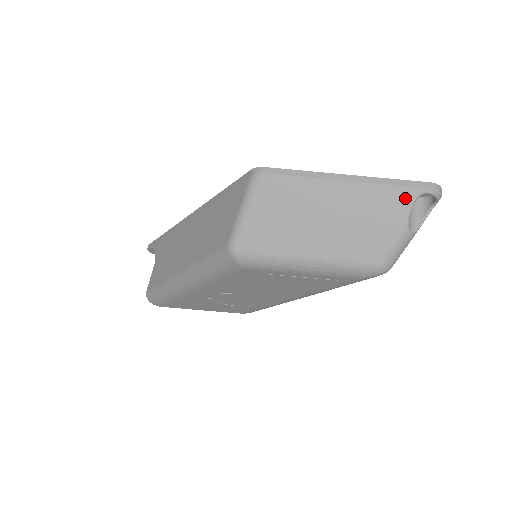
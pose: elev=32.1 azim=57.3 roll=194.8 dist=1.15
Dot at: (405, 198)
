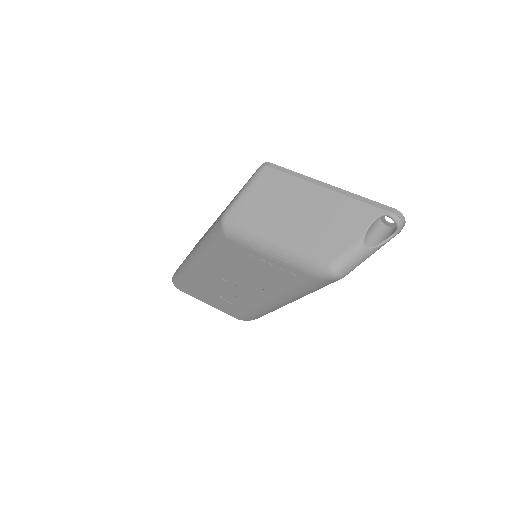
Dot at: (368, 214)
